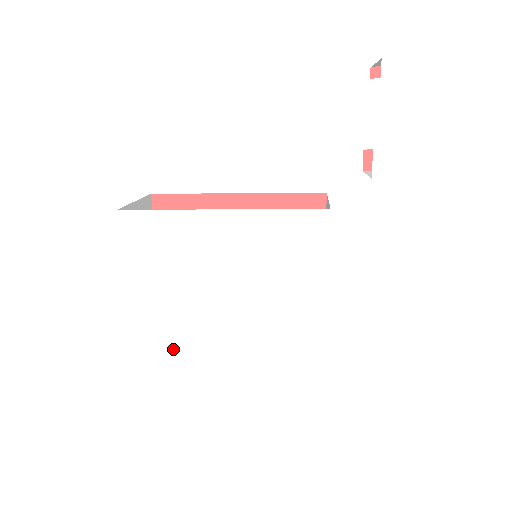
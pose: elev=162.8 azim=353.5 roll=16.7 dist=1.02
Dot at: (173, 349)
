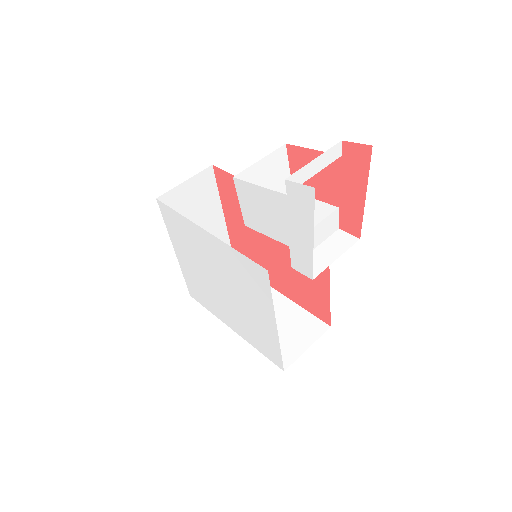
Dot at: (202, 292)
